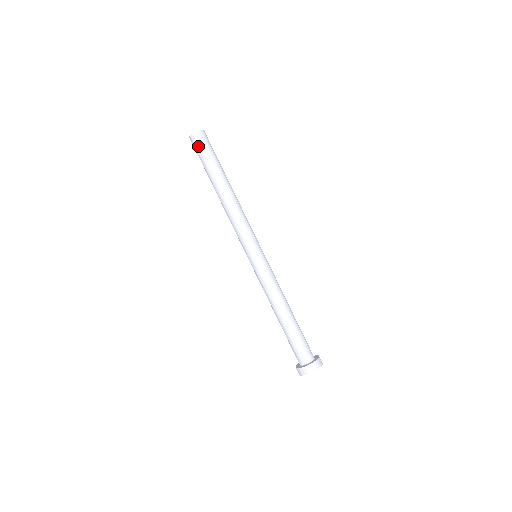
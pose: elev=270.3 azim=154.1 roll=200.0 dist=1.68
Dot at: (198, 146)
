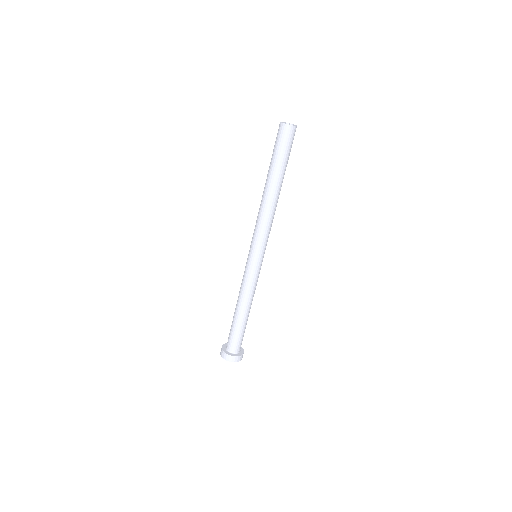
Dot at: (279, 137)
